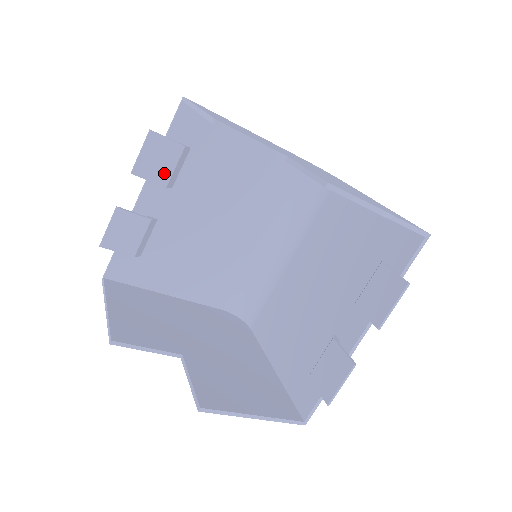
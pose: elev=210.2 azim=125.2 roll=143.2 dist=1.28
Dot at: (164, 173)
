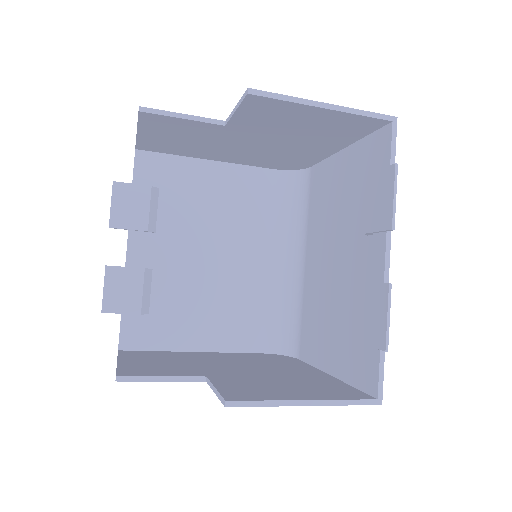
Dot at: (141, 218)
